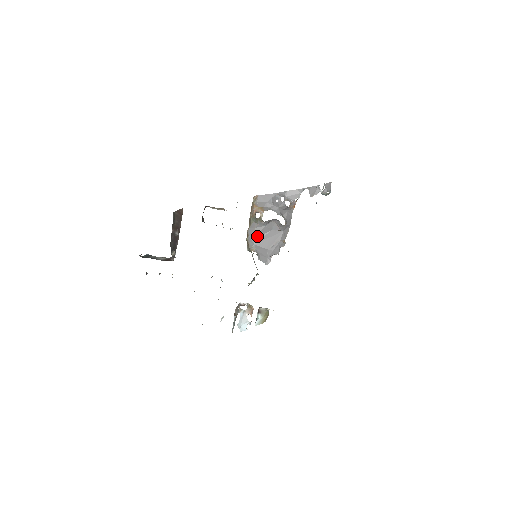
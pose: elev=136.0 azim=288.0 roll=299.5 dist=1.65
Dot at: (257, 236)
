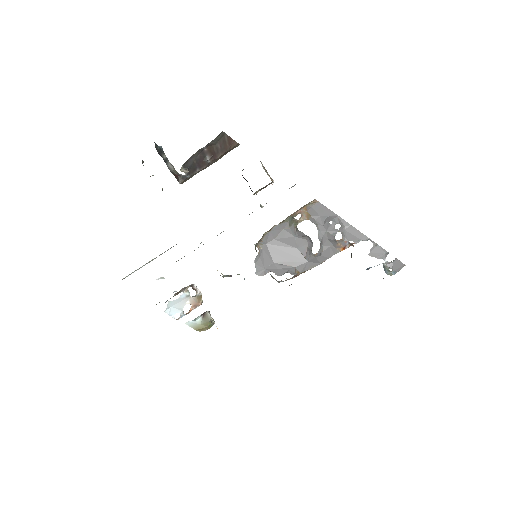
Dot at: (277, 239)
